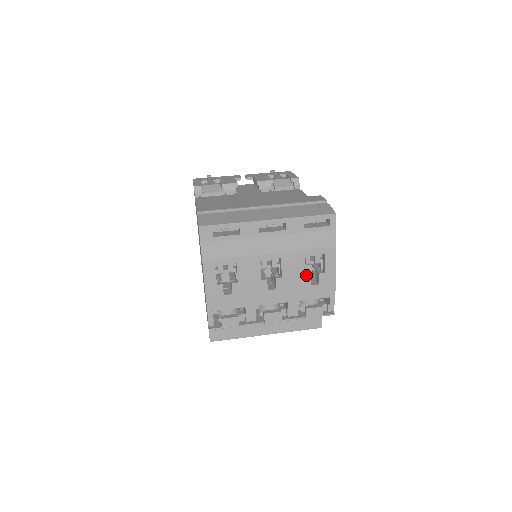
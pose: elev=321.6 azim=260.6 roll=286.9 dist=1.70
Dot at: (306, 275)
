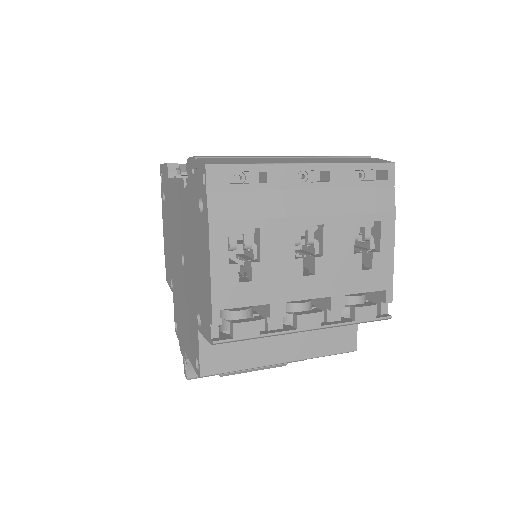
Dot at: (356, 254)
